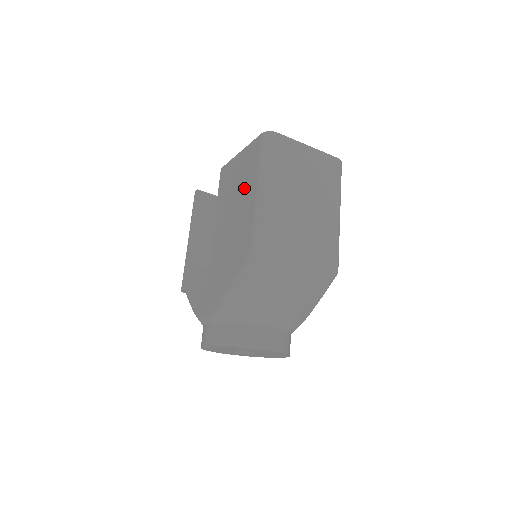
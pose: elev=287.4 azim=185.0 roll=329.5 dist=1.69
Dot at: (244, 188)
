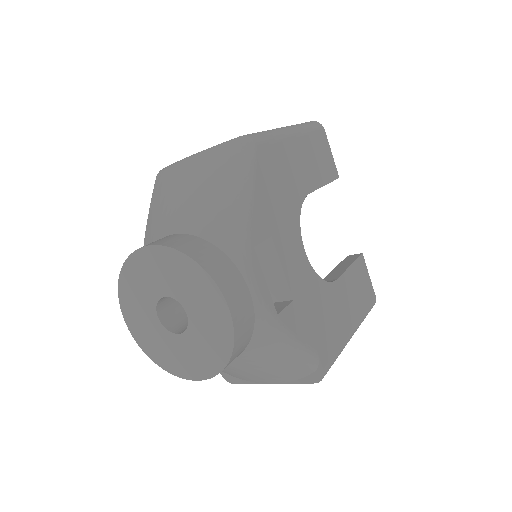
Dot at: occluded
